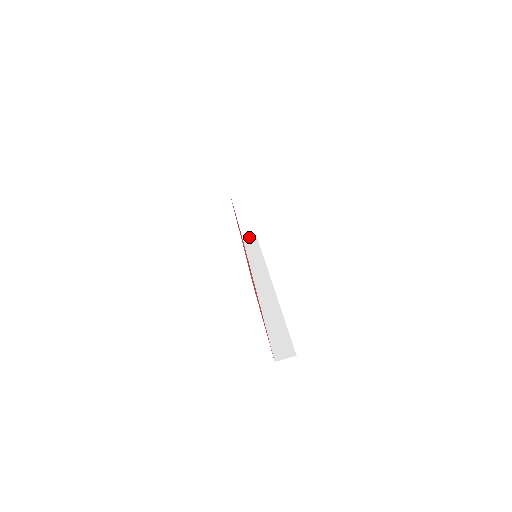
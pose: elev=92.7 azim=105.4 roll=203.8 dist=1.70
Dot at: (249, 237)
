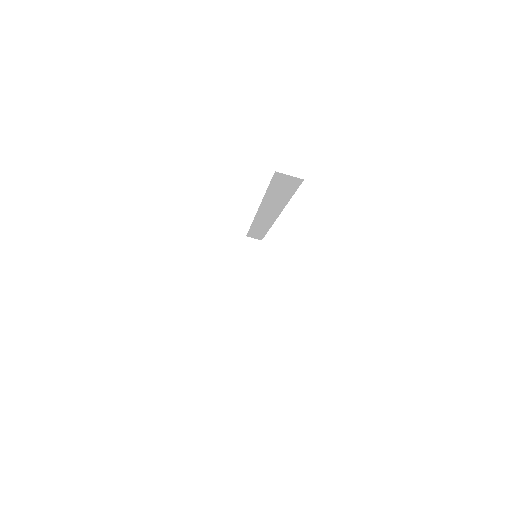
Dot at: (238, 297)
